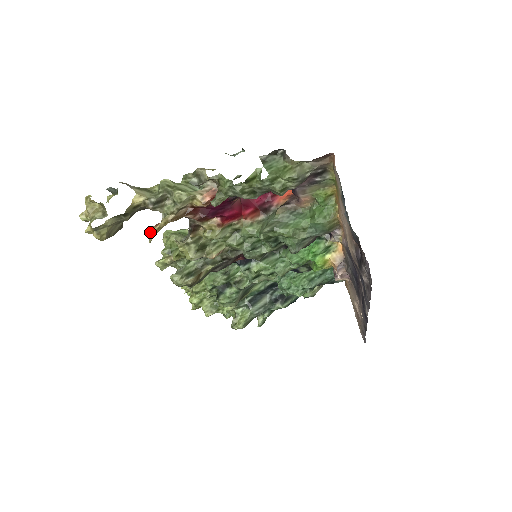
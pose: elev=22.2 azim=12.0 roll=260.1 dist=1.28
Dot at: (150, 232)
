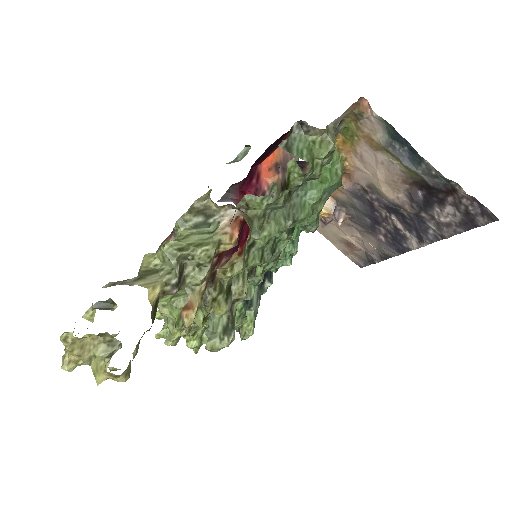
Dot at: (189, 322)
